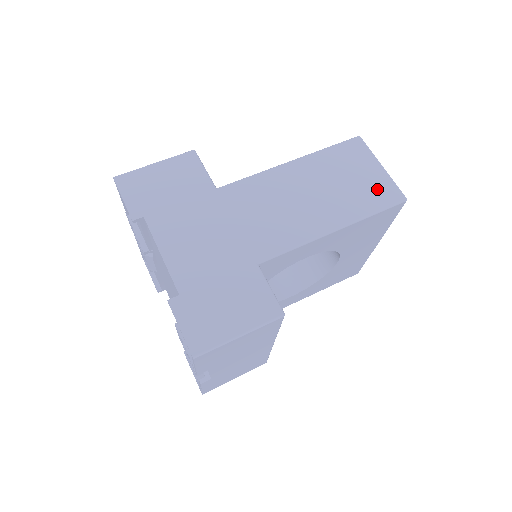
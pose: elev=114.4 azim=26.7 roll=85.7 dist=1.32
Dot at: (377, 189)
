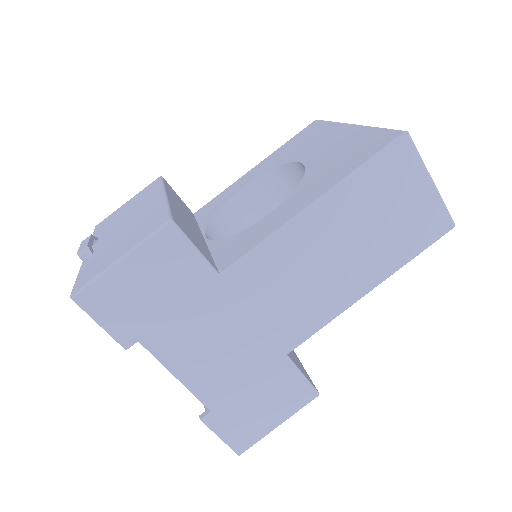
Dot at: (422, 222)
